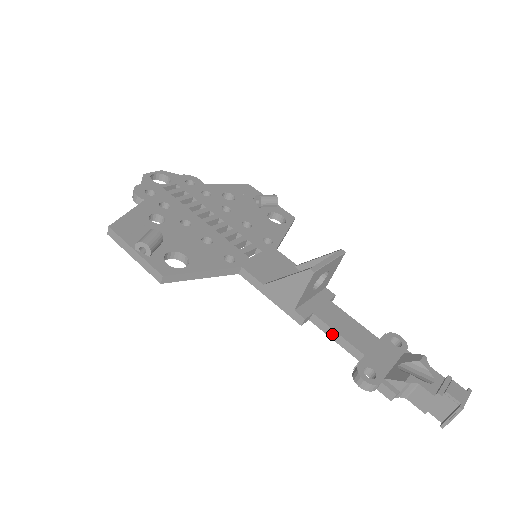
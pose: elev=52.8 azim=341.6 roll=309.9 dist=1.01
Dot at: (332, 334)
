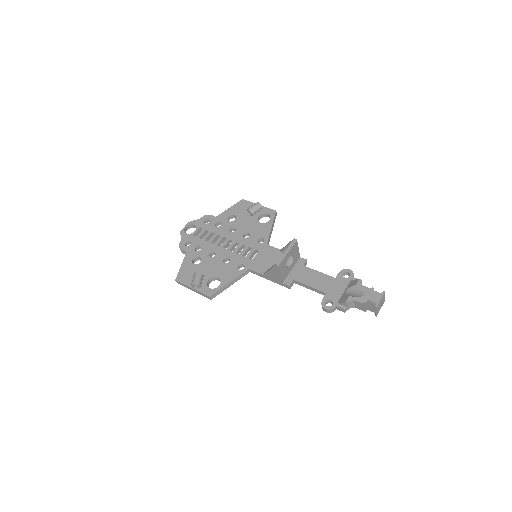
Dot at: (307, 287)
